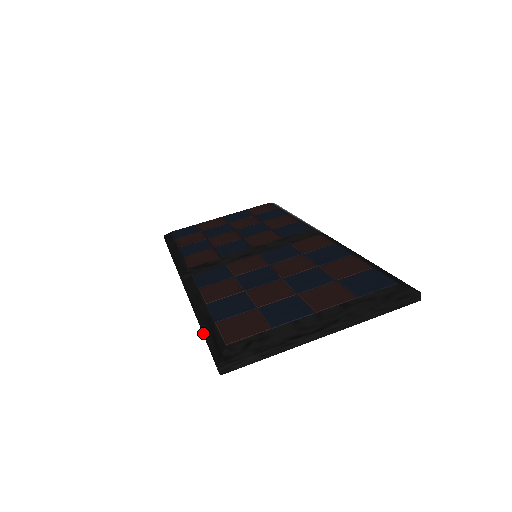
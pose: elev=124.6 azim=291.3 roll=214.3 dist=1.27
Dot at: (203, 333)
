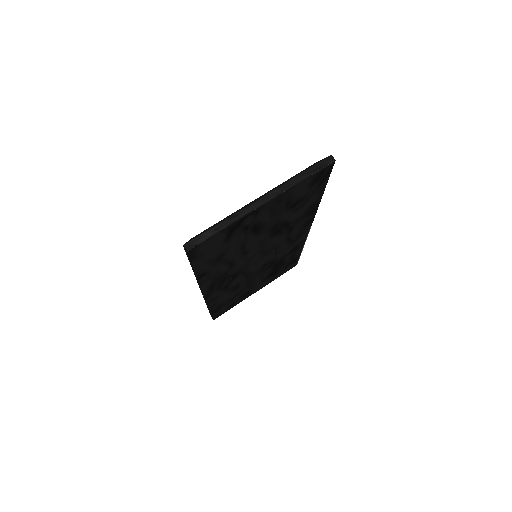
Dot at: (190, 264)
